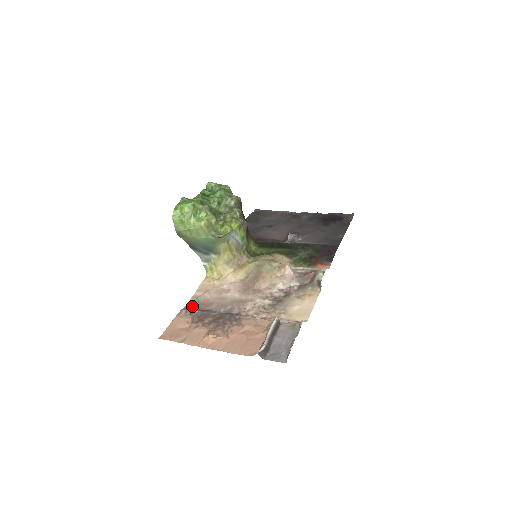
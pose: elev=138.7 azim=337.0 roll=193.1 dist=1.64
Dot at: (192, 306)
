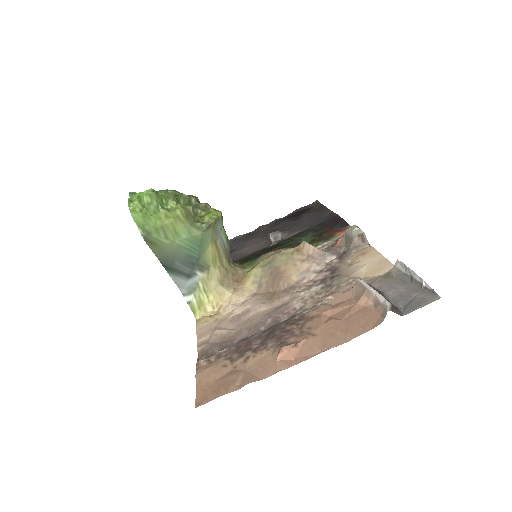
Dot at: (209, 352)
